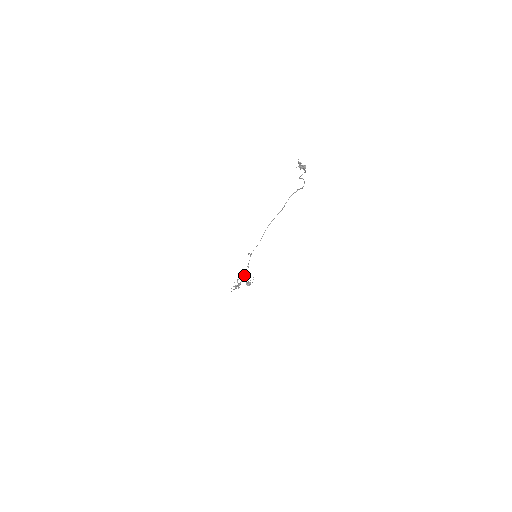
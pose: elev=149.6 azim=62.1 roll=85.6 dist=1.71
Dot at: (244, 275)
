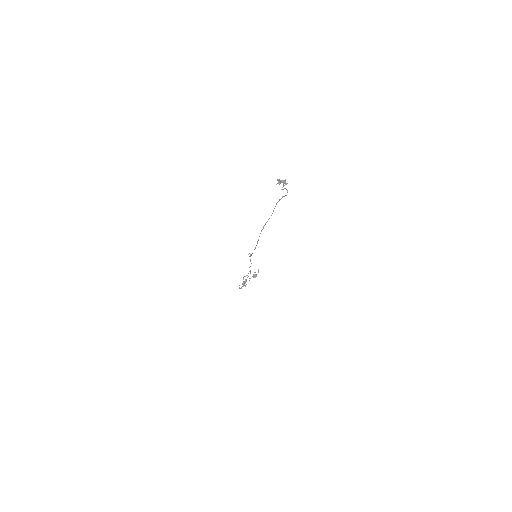
Dot at: occluded
